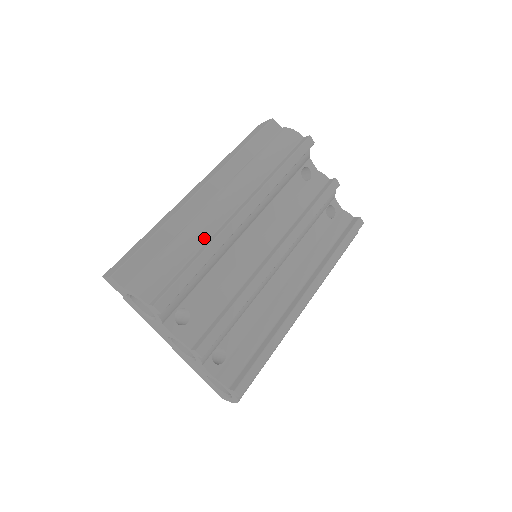
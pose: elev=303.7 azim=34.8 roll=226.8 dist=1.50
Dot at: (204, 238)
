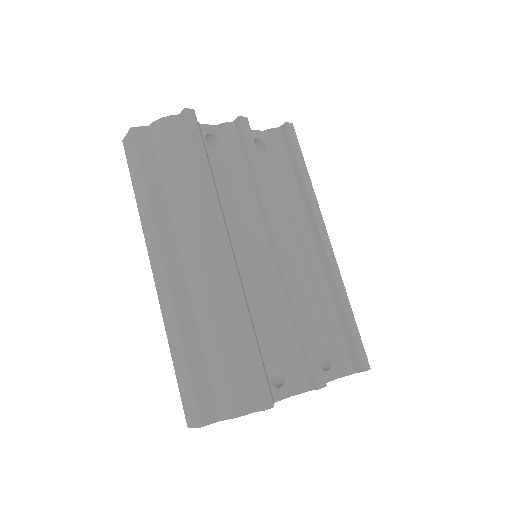
Dot at: (224, 308)
